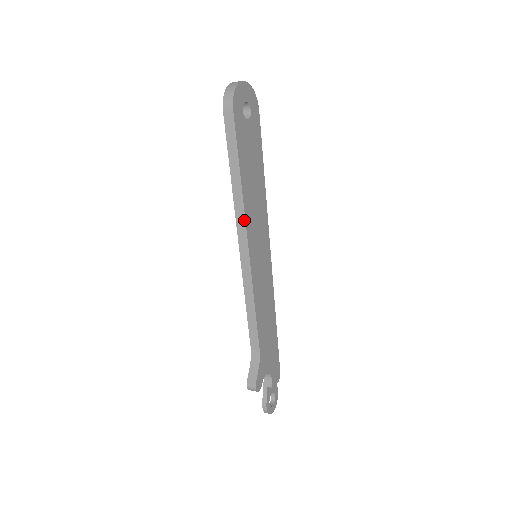
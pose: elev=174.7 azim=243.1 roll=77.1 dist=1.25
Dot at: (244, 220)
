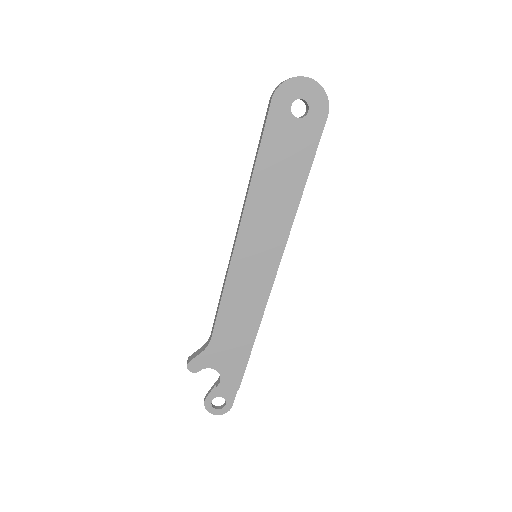
Dot at: (243, 209)
